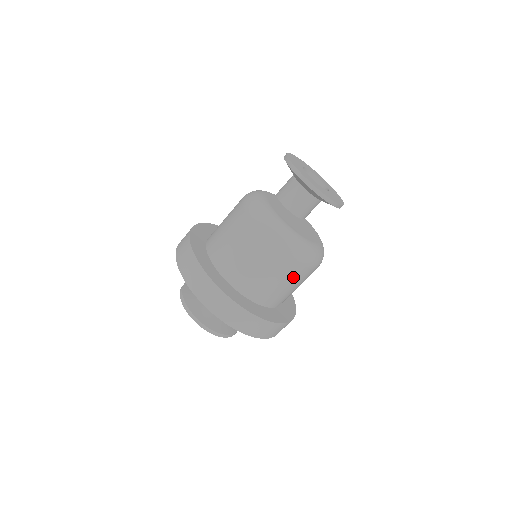
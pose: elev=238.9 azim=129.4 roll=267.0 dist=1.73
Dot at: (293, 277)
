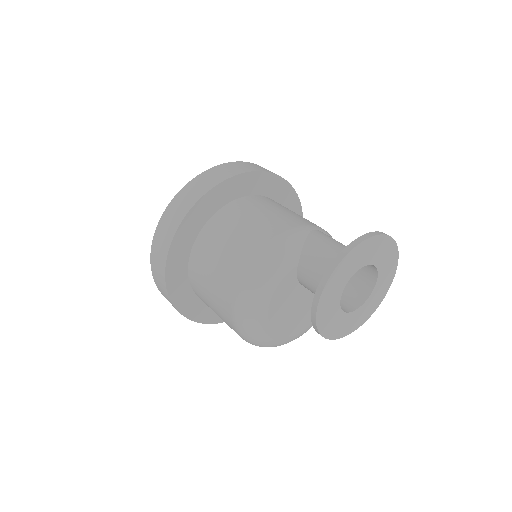
Dot at: occluded
